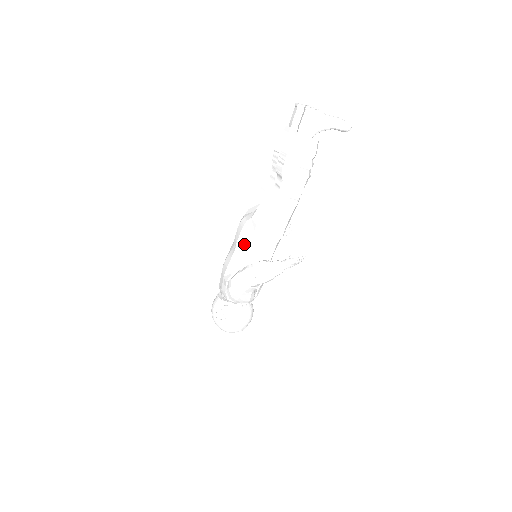
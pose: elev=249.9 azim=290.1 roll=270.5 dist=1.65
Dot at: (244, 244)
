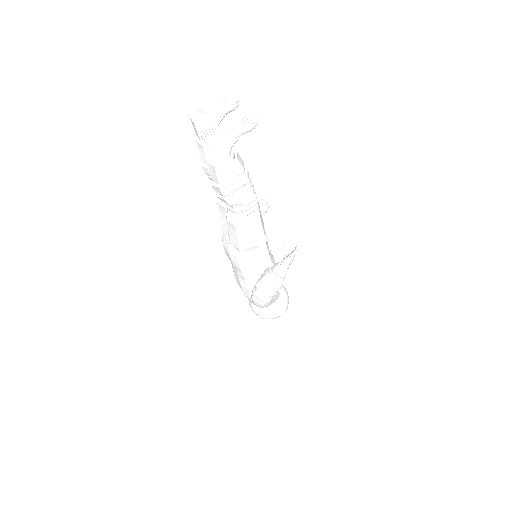
Dot at: (240, 266)
